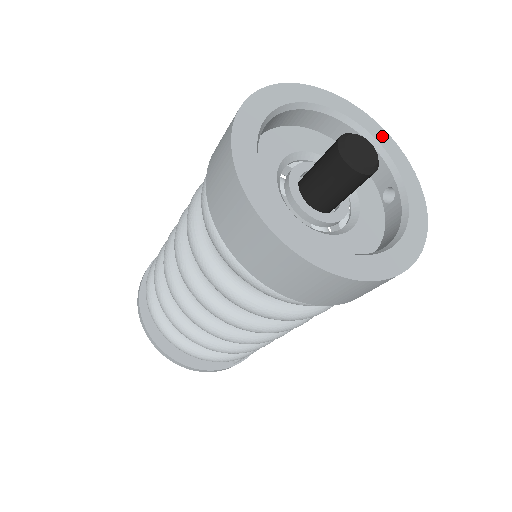
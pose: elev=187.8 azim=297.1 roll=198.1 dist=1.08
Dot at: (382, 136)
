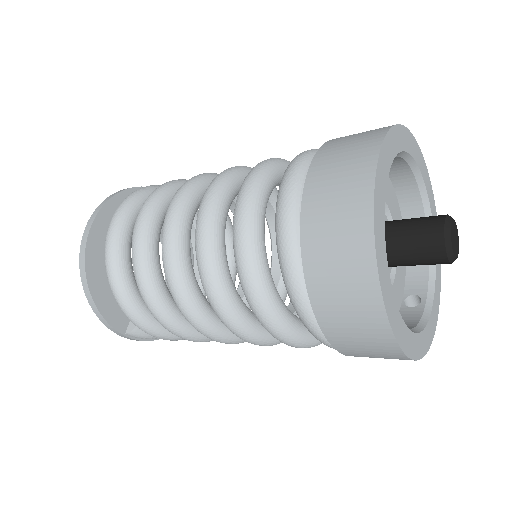
Dot at: occluded
